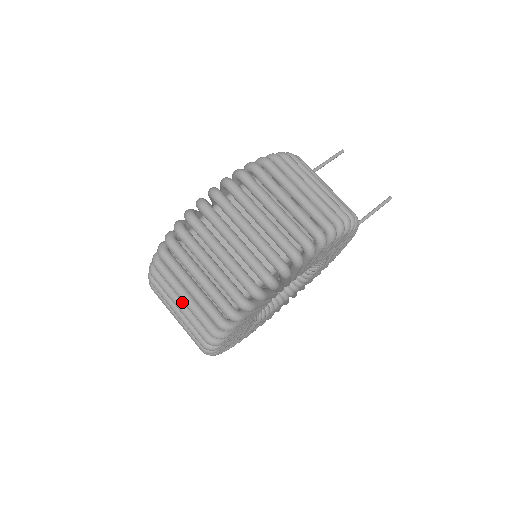
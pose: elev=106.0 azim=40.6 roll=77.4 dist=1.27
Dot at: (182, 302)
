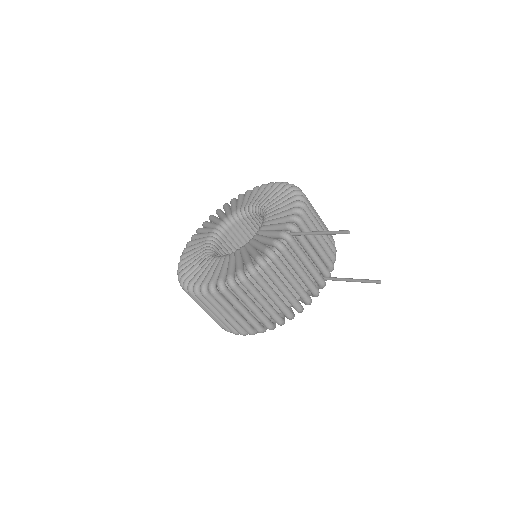
Dot at: occluded
